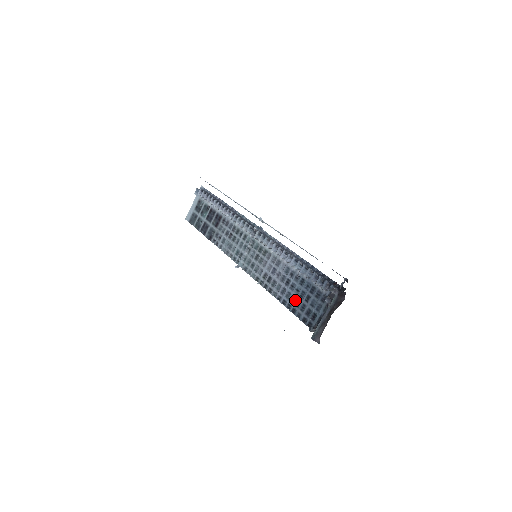
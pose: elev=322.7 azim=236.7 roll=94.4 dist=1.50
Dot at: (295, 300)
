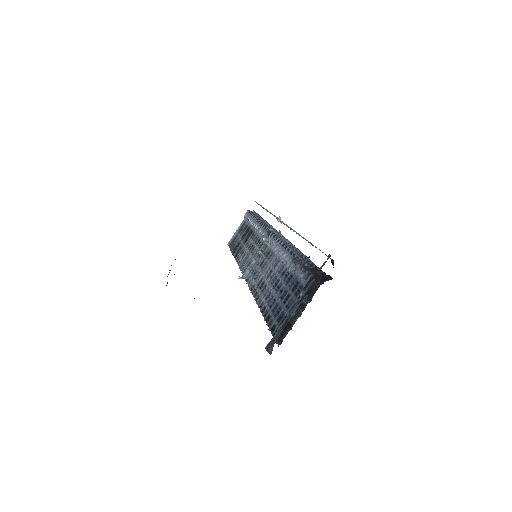
Dot at: (274, 304)
